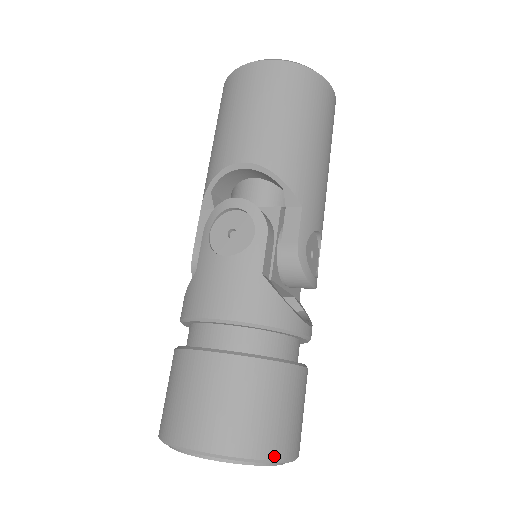
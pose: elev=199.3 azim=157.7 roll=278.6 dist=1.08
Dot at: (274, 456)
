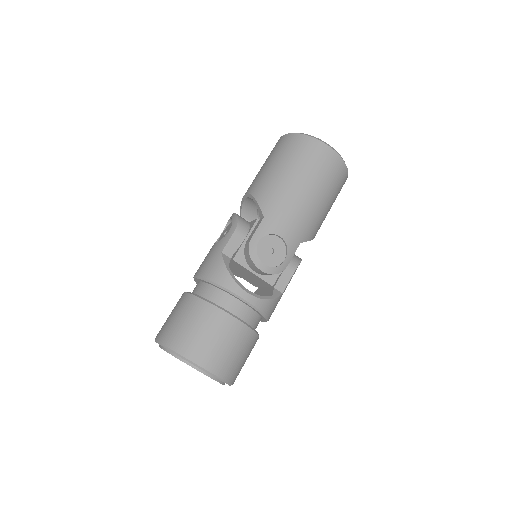
Dot at: (184, 354)
